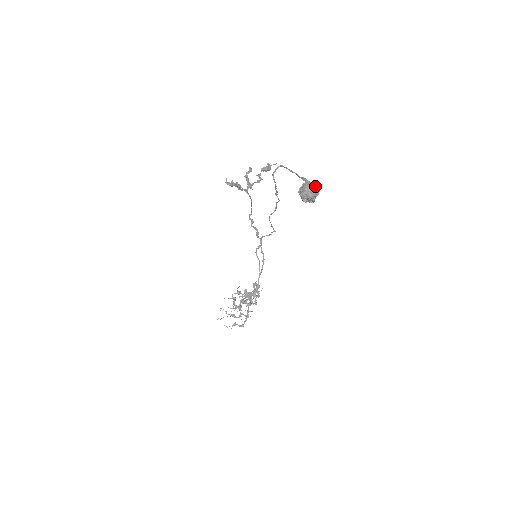
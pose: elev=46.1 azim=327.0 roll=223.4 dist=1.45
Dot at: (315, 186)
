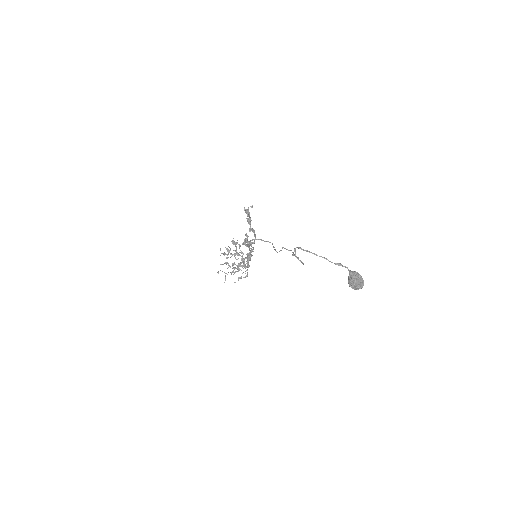
Dot at: (358, 276)
